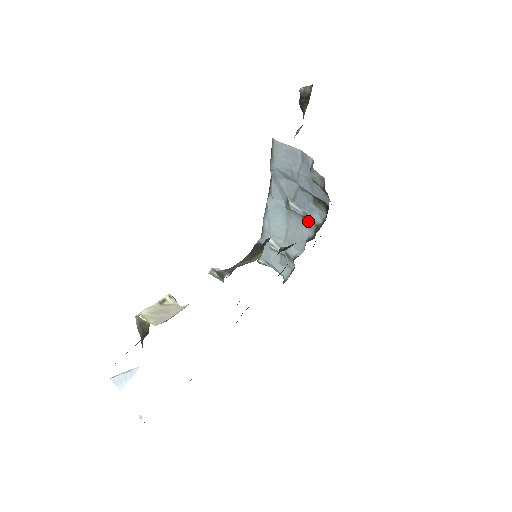
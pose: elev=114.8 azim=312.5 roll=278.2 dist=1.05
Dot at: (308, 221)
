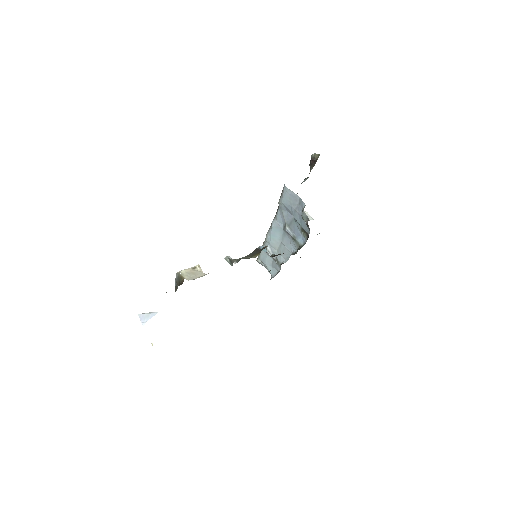
Dot at: (295, 242)
